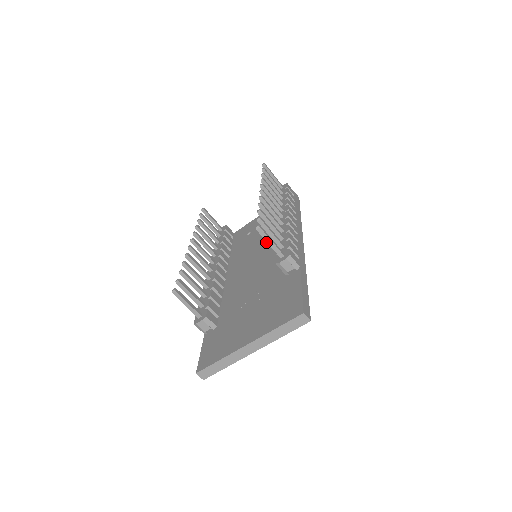
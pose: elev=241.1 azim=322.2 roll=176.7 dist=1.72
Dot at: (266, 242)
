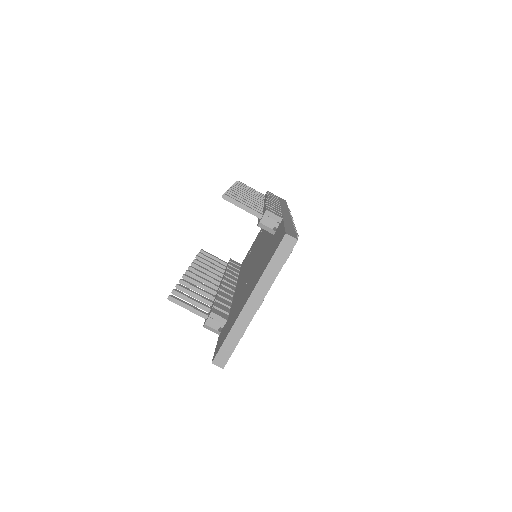
Dot at: (261, 239)
